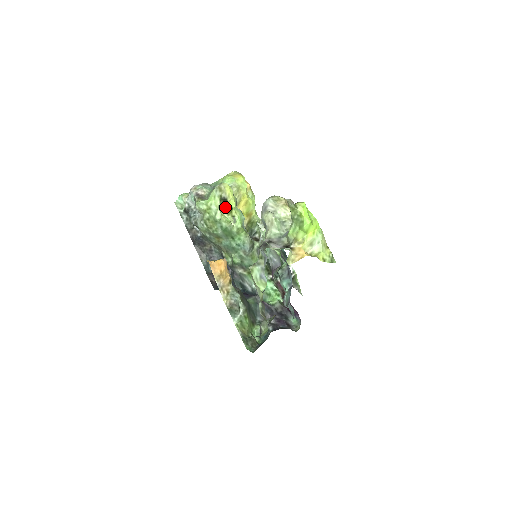
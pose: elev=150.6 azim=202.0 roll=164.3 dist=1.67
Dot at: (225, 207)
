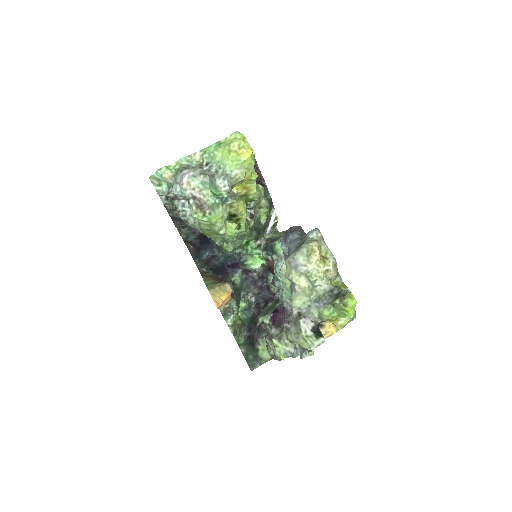
Dot at: (232, 219)
